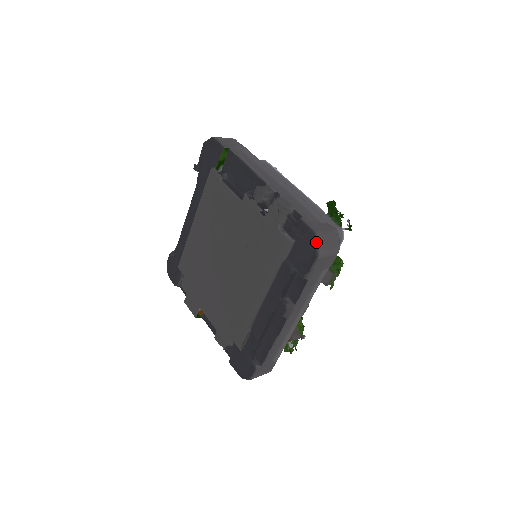
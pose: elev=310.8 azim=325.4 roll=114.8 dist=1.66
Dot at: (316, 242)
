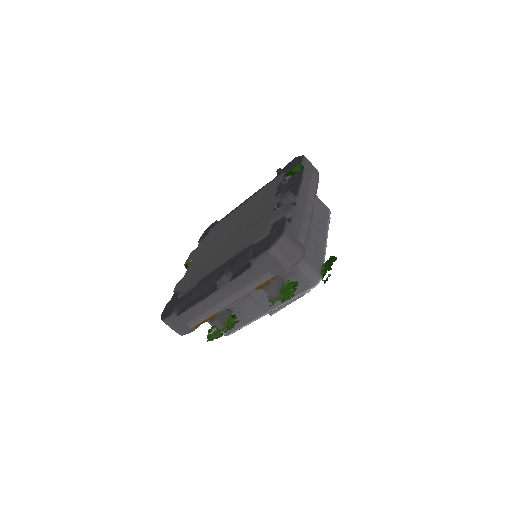
Dot at: (277, 239)
